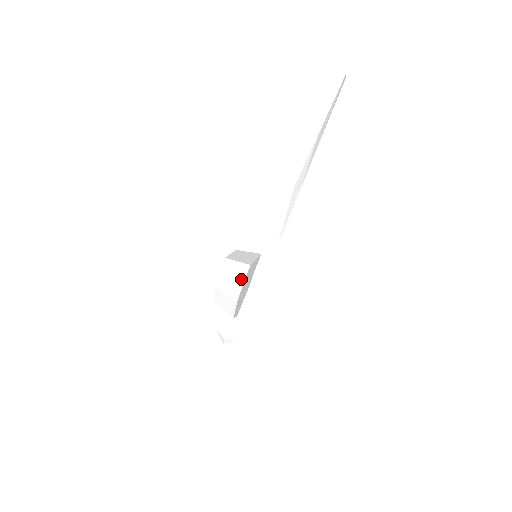
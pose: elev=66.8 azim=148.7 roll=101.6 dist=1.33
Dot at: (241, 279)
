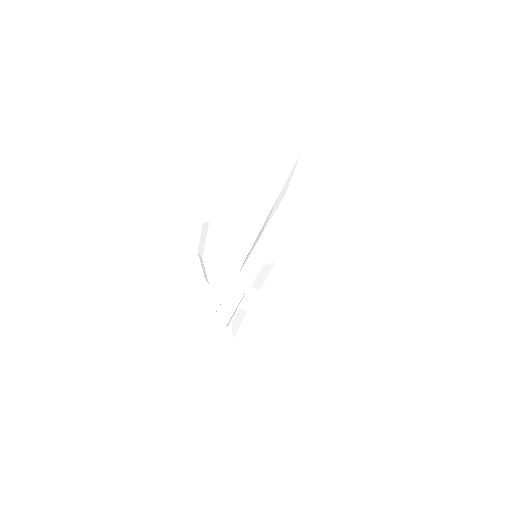
Dot at: (205, 236)
